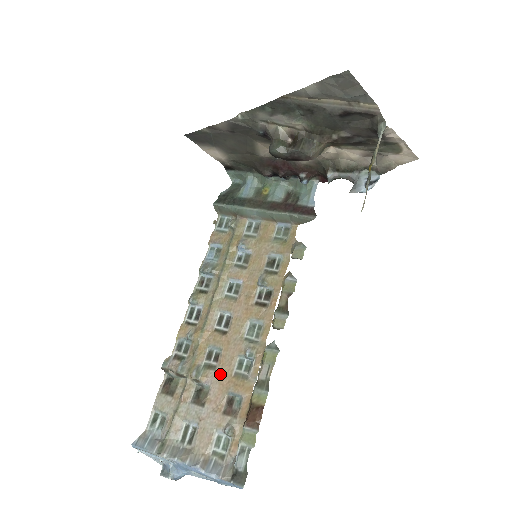
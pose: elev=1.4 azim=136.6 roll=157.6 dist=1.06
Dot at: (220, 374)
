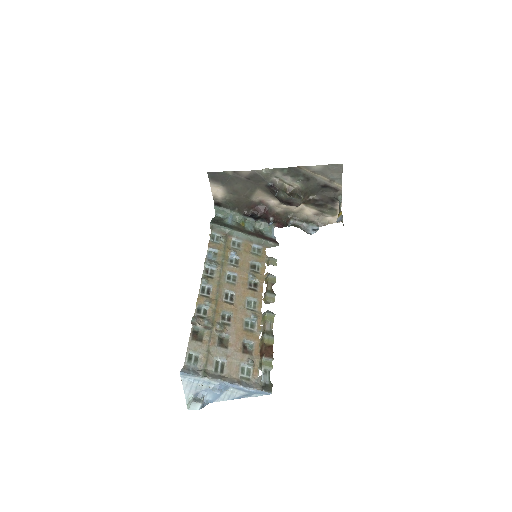
Dot at: (235, 328)
